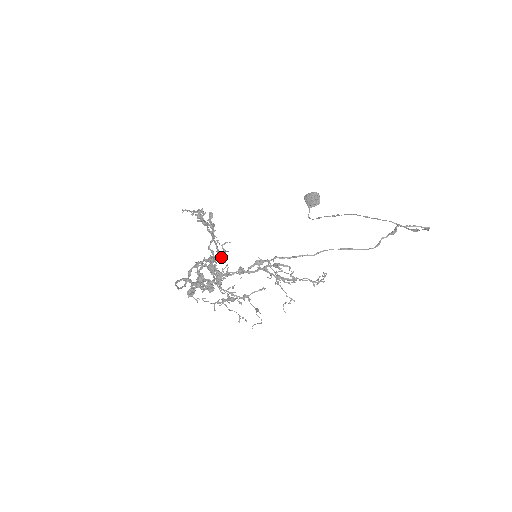
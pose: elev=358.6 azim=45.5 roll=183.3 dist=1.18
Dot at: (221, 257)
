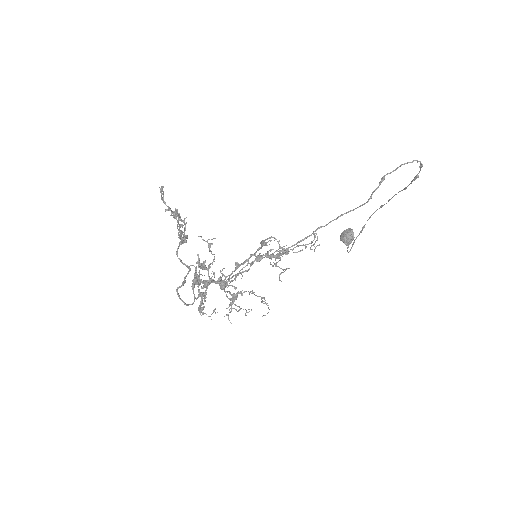
Dot at: (183, 225)
